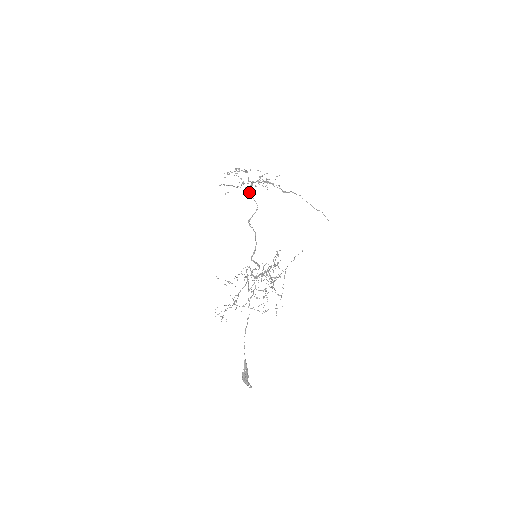
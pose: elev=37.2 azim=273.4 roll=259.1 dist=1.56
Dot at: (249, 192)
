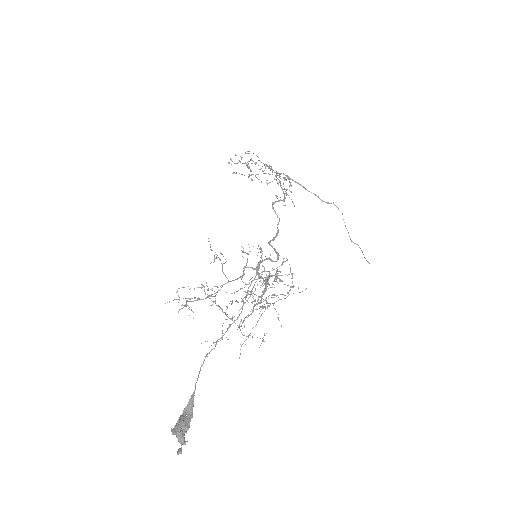
Dot at: occluded
